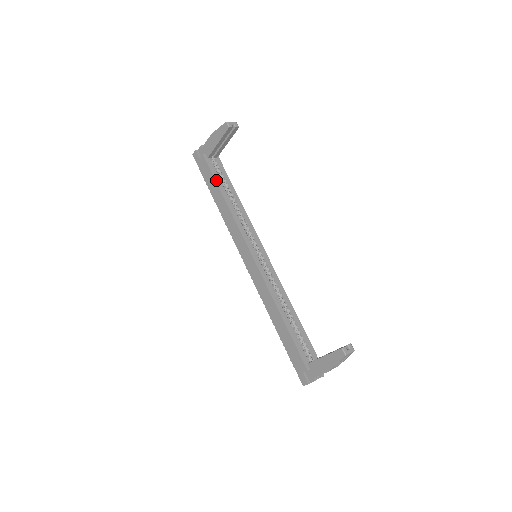
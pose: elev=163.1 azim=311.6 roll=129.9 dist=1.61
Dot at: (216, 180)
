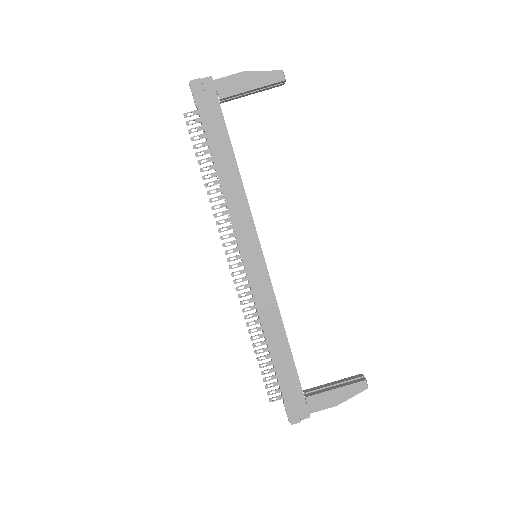
Dot at: occluded
